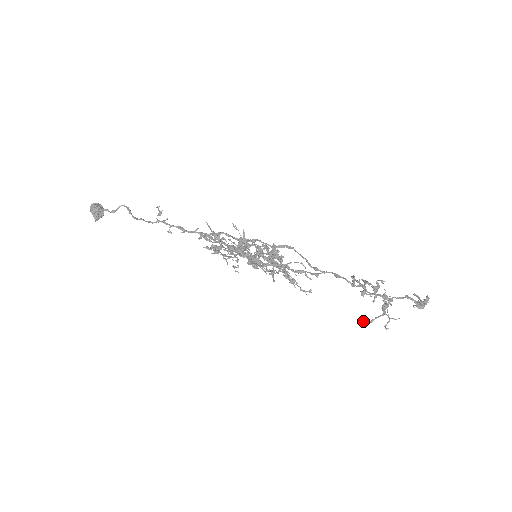
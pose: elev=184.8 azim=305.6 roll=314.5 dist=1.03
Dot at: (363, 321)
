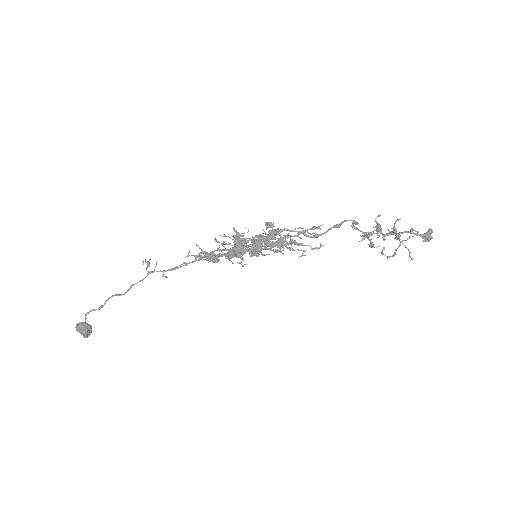
Dot at: occluded
